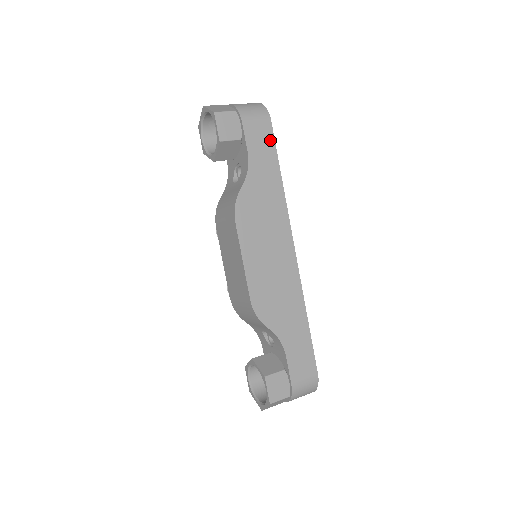
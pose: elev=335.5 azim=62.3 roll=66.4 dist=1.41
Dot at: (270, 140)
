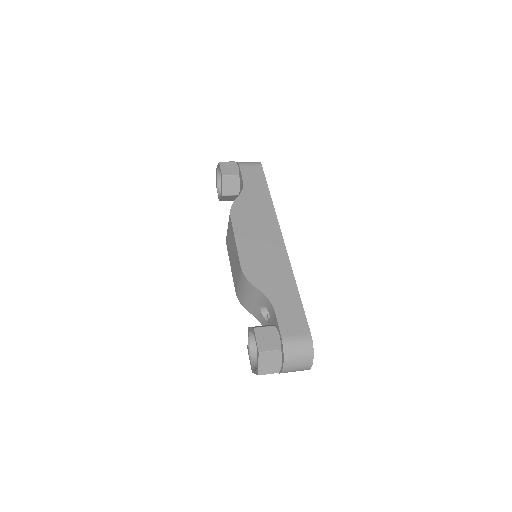
Dot at: (261, 175)
